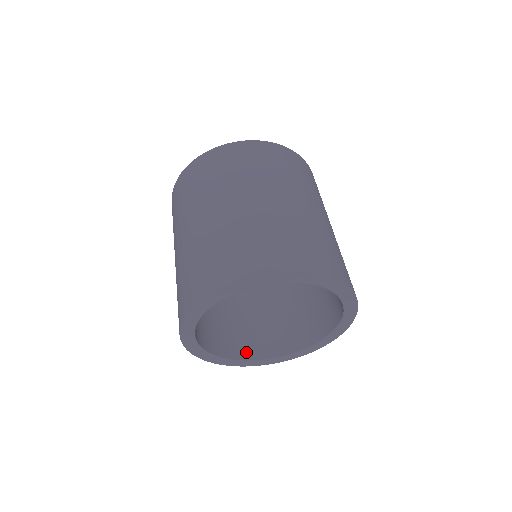
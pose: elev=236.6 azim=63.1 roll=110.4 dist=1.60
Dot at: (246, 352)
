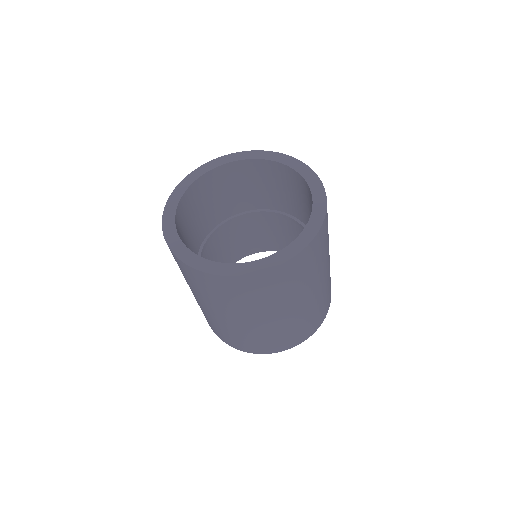
Dot at: occluded
